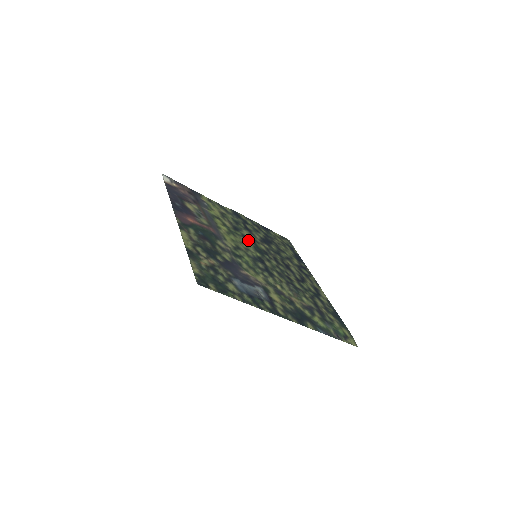
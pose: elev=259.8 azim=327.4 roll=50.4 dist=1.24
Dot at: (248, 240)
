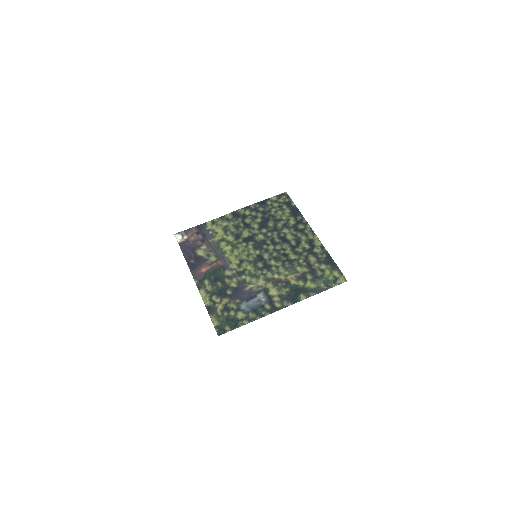
Dot at: (248, 242)
